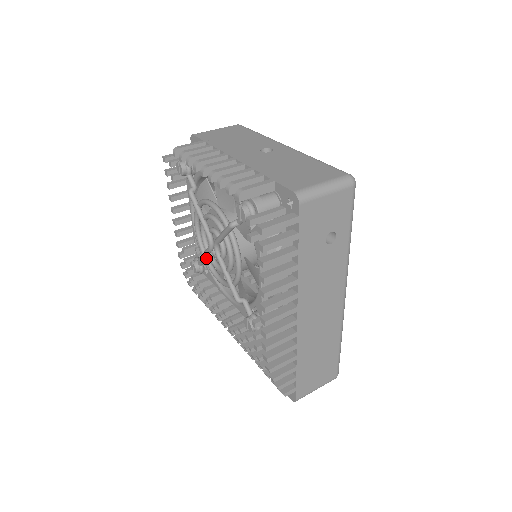
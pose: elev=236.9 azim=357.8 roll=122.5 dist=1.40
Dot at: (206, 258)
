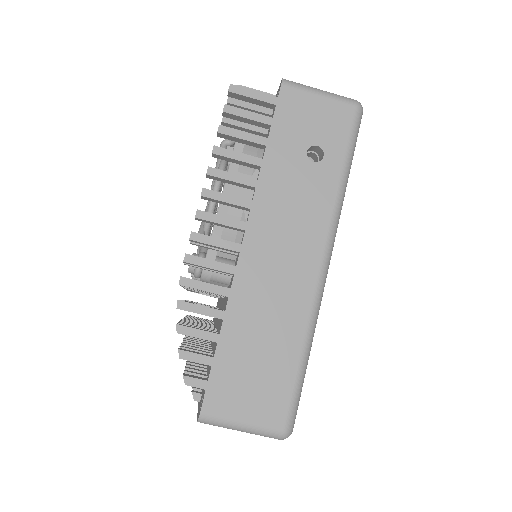
Dot at: occluded
